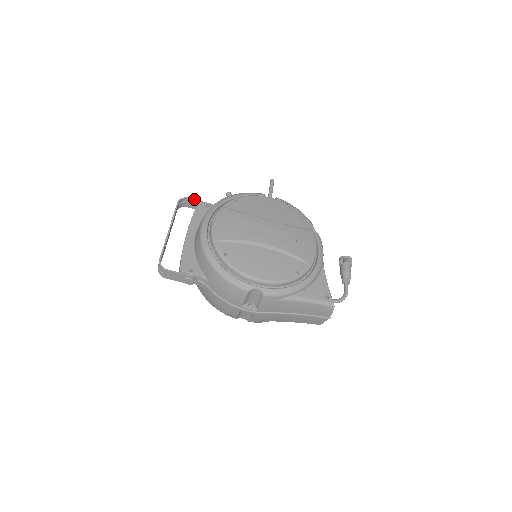
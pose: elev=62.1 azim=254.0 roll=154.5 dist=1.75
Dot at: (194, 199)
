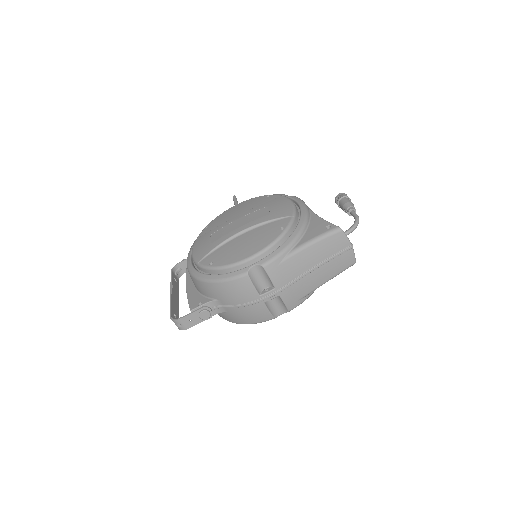
Dot at: (184, 260)
